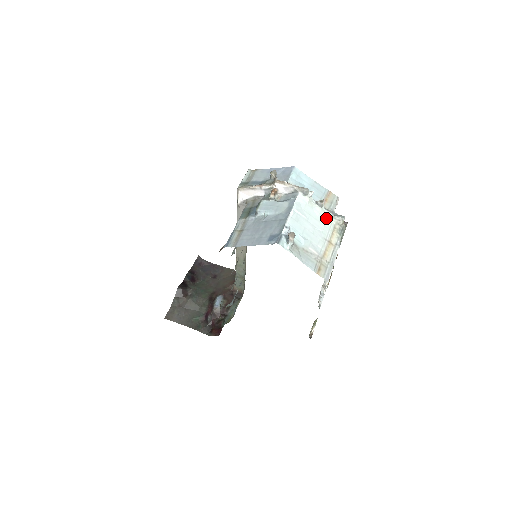
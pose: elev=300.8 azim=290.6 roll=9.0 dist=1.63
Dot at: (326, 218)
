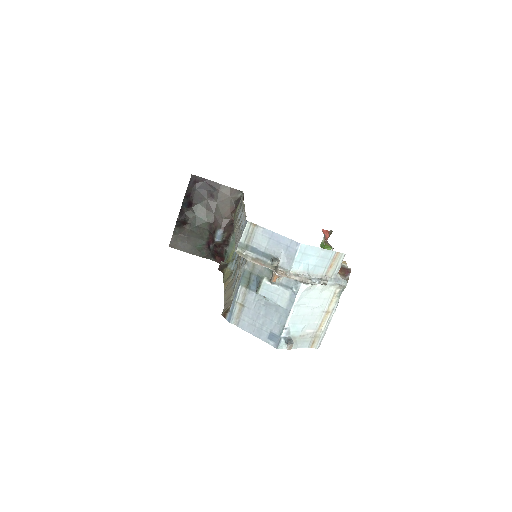
Dot at: (327, 289)
